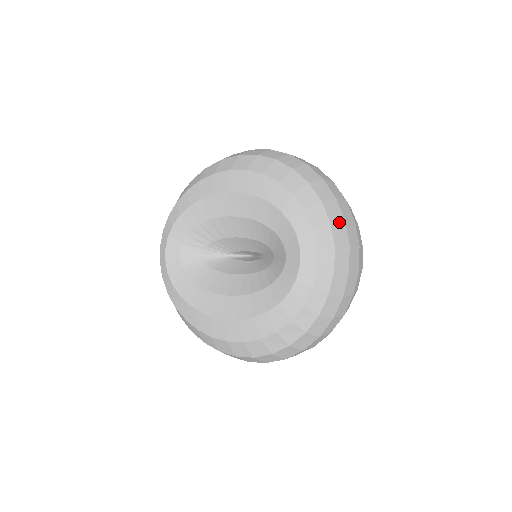
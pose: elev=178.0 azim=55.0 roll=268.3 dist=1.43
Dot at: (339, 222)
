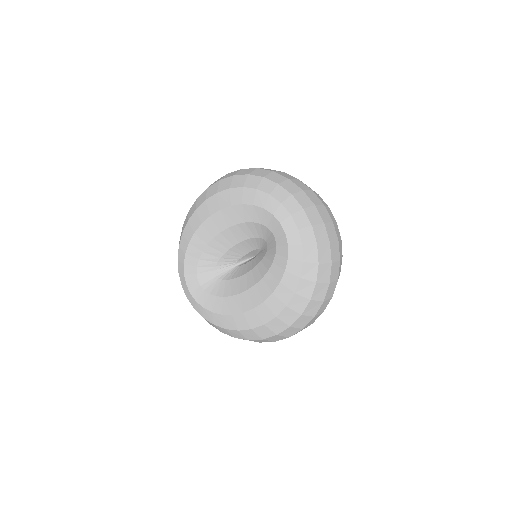
Dot at: (299, 192)
